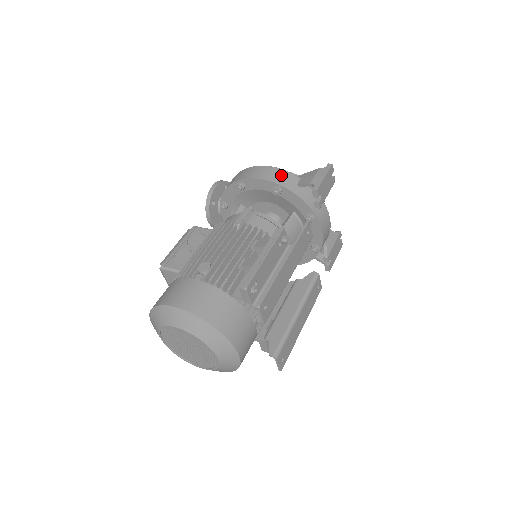
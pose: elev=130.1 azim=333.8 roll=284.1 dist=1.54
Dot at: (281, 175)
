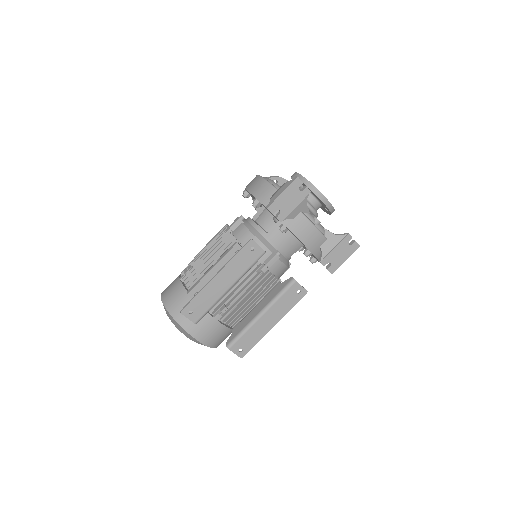
Dot at: (262, 187)
